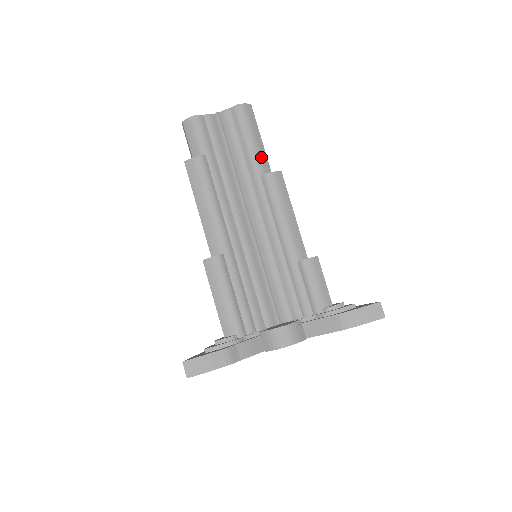
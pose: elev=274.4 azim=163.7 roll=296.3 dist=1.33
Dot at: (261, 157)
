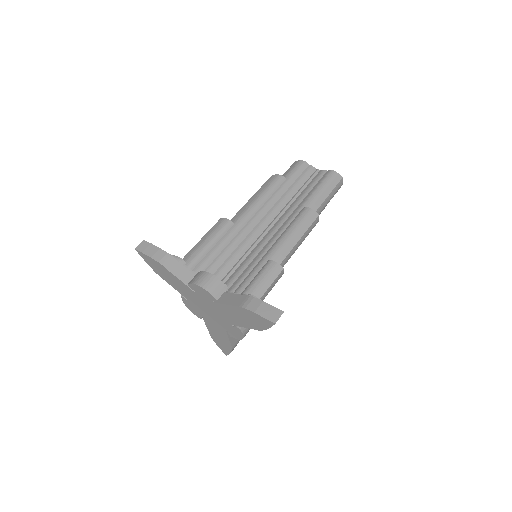
Dot at: (316, 201)
